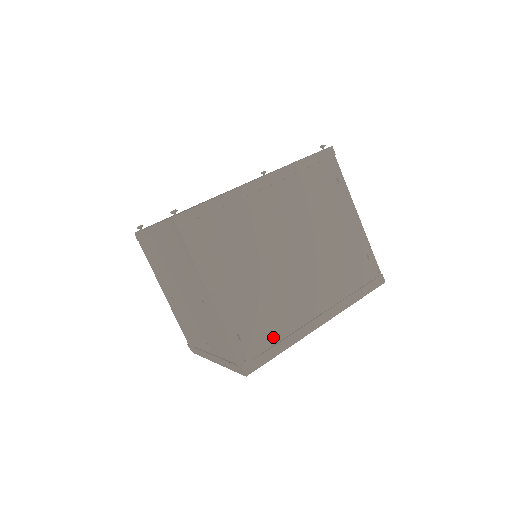
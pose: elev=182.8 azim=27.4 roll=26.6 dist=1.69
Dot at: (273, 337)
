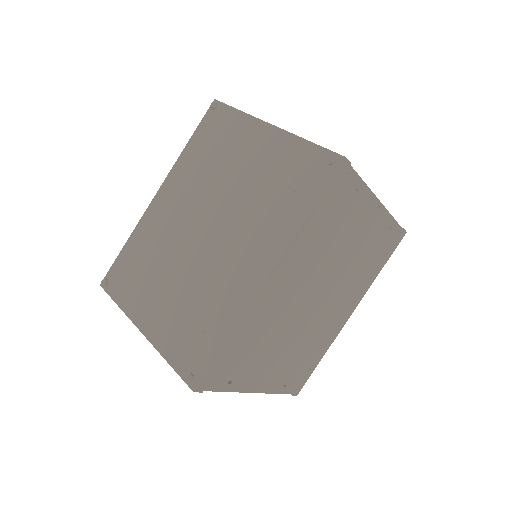
Dot at: (312, 360)
